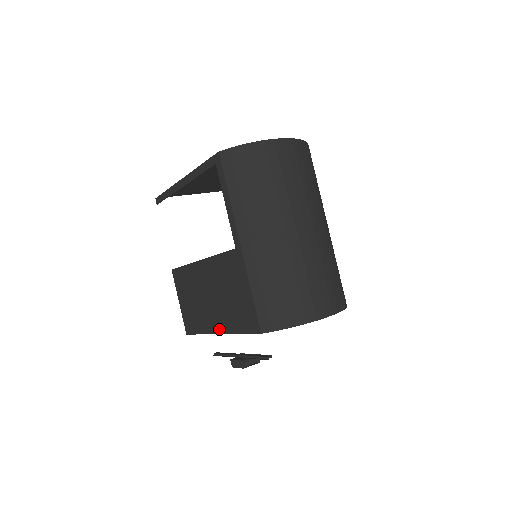
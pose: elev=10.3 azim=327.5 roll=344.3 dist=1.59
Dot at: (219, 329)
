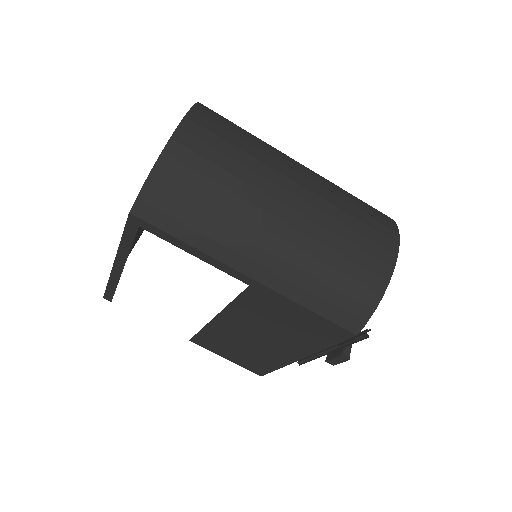
Dot at: (297, 356)
